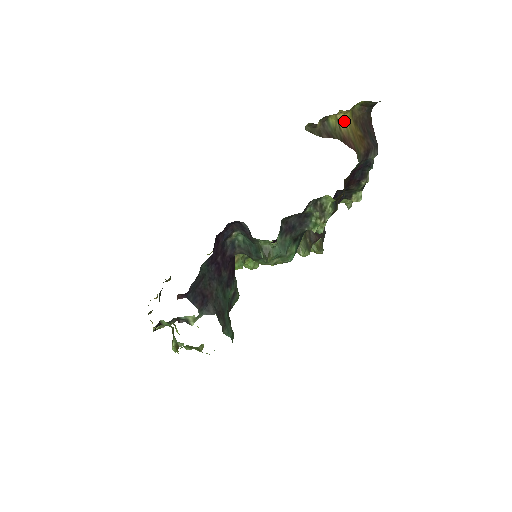
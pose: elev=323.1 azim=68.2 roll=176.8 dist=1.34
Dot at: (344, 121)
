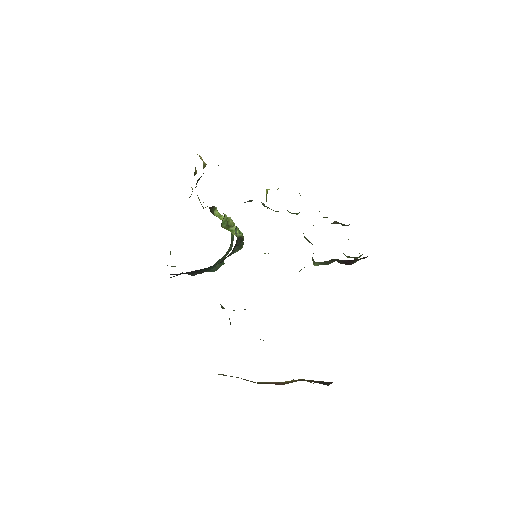
Dot at: occluded
